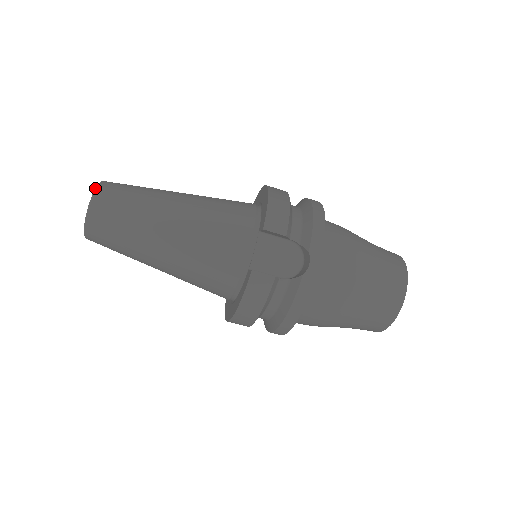
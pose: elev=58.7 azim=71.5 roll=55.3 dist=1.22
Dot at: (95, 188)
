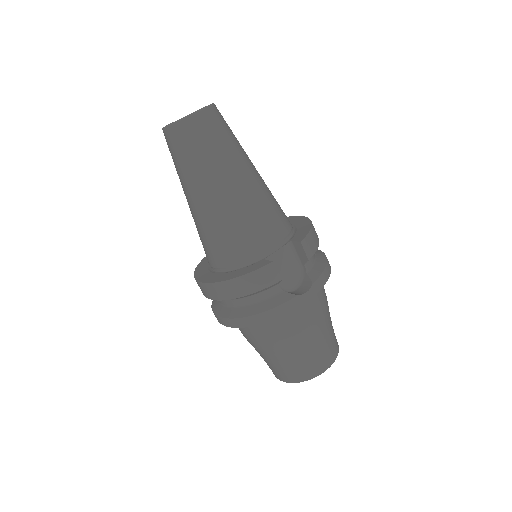
Dot at: (211, 104)
